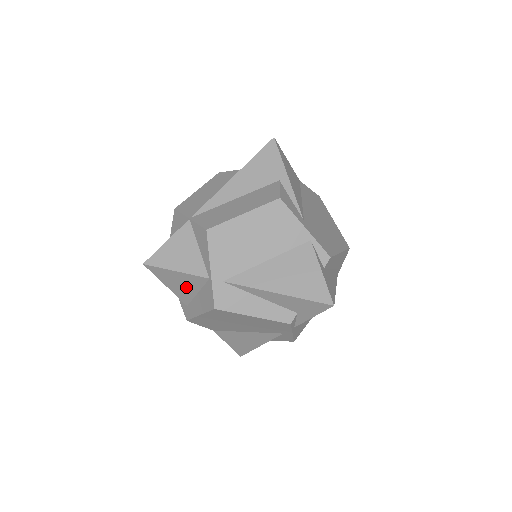
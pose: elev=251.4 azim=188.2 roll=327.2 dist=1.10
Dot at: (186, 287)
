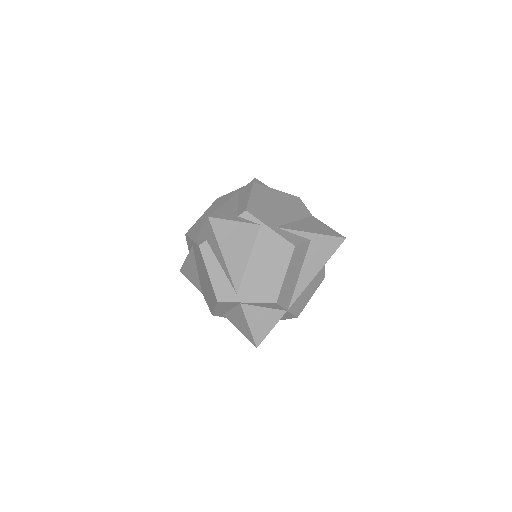
Dot at: occluded
